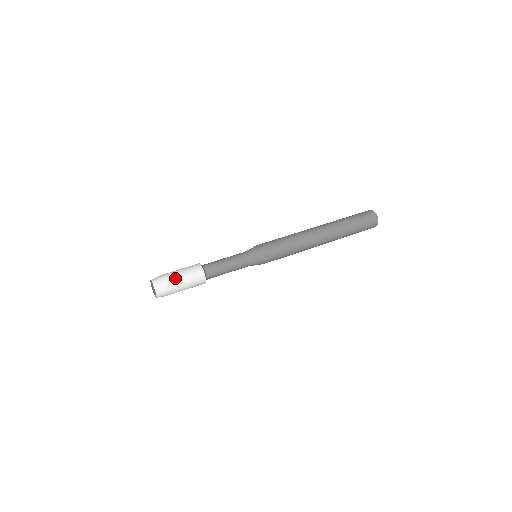
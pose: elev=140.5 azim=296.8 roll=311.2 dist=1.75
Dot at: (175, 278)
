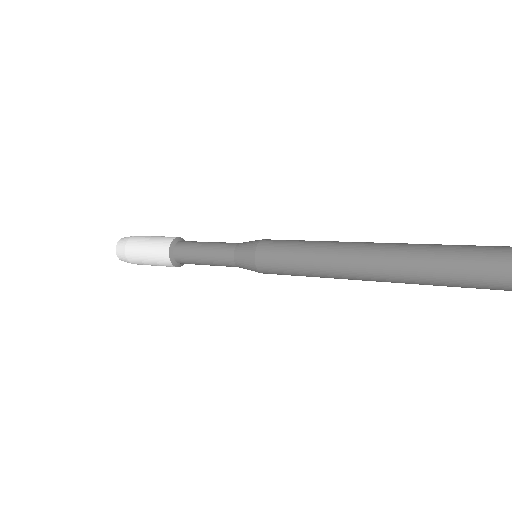
Dot at: (144, 236)
